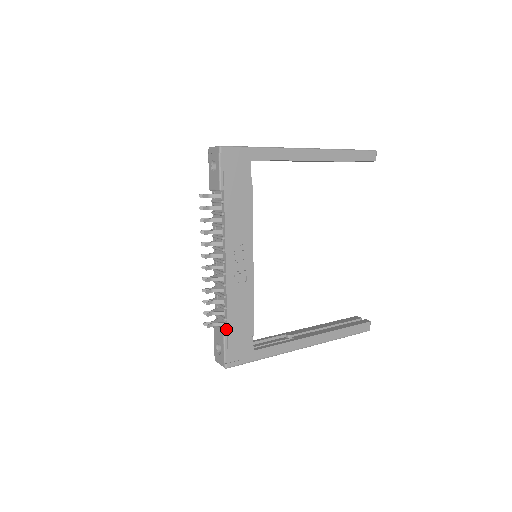
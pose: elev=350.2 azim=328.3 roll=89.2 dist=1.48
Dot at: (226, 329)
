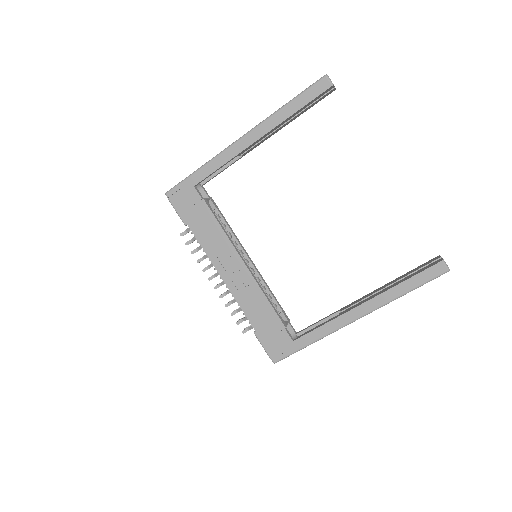
Dot at: (255, 331)
